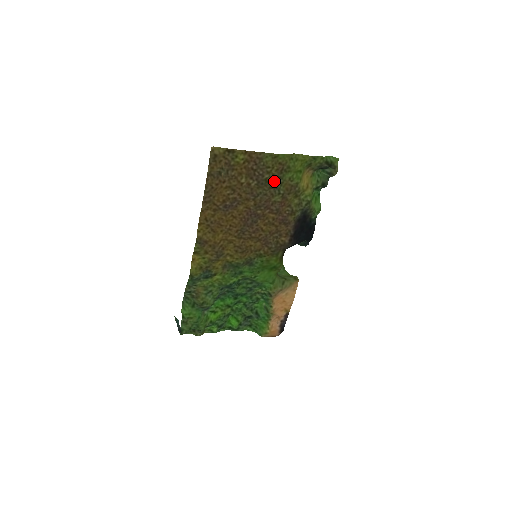
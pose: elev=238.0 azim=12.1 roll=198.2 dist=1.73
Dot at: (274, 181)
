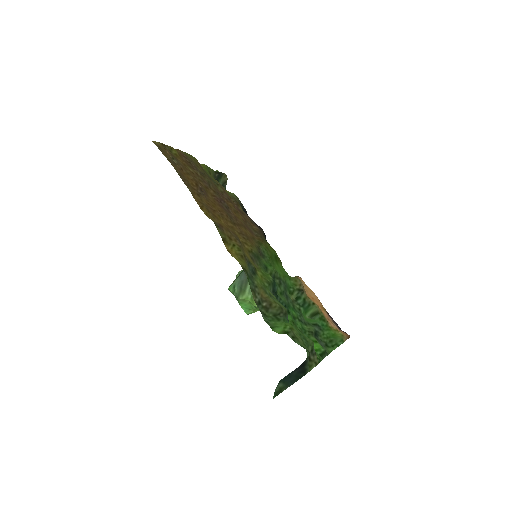
Dot at: (206, 174)
